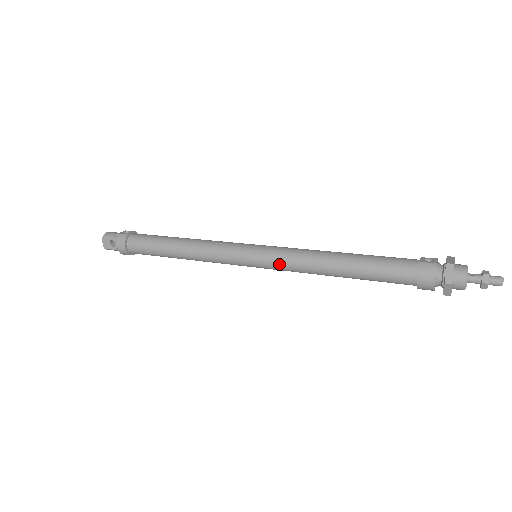
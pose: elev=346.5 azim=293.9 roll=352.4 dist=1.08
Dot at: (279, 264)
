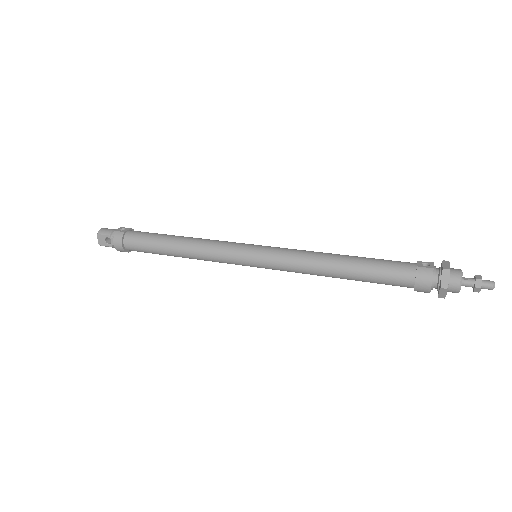
Dot at: (280, 265)
